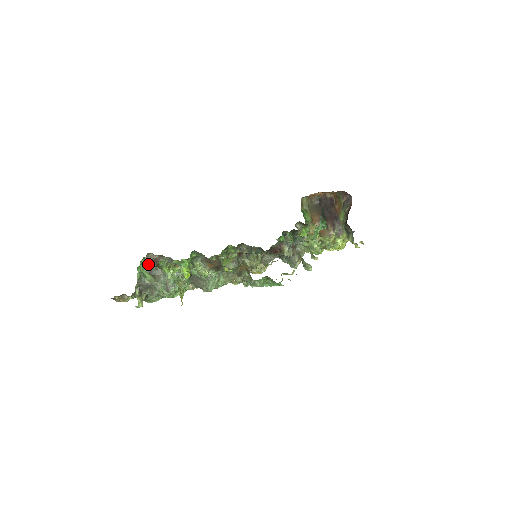
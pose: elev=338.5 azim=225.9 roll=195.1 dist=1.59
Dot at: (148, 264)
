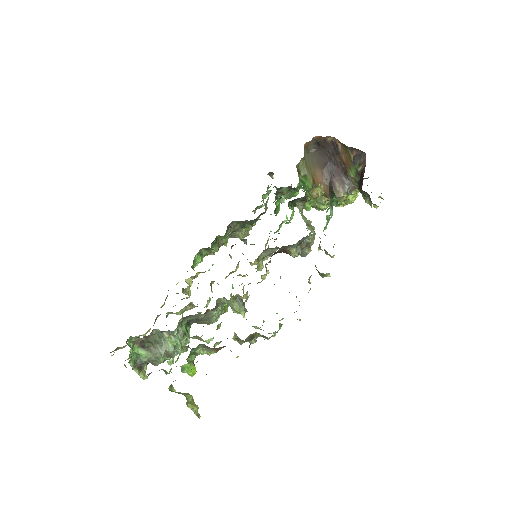
Dot at: occluded
